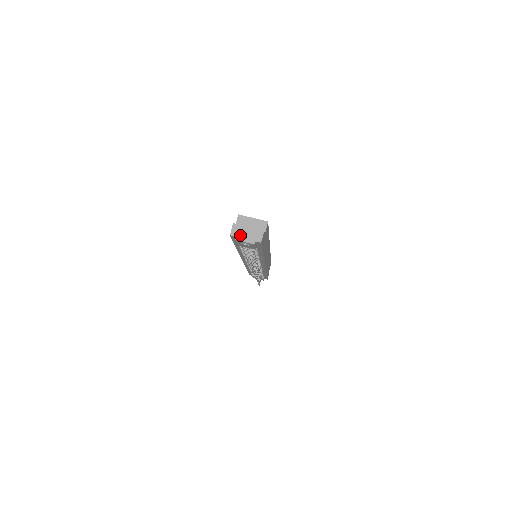
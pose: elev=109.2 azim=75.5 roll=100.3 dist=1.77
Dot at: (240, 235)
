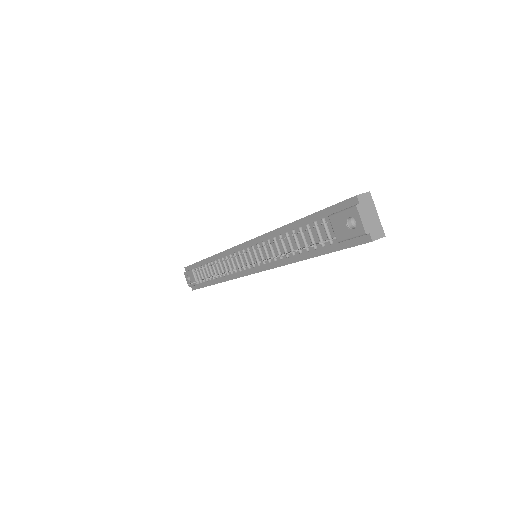
Dot at: (364, 208)
